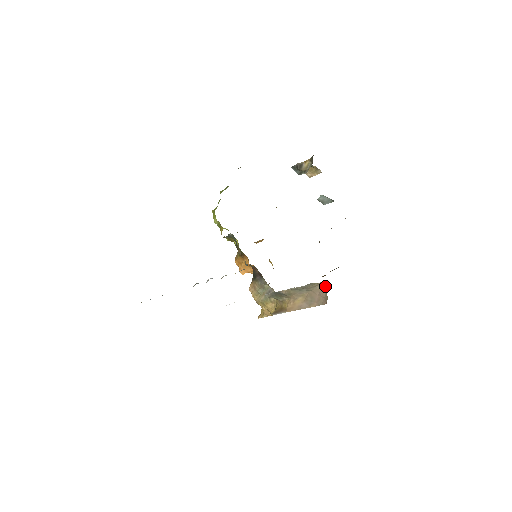
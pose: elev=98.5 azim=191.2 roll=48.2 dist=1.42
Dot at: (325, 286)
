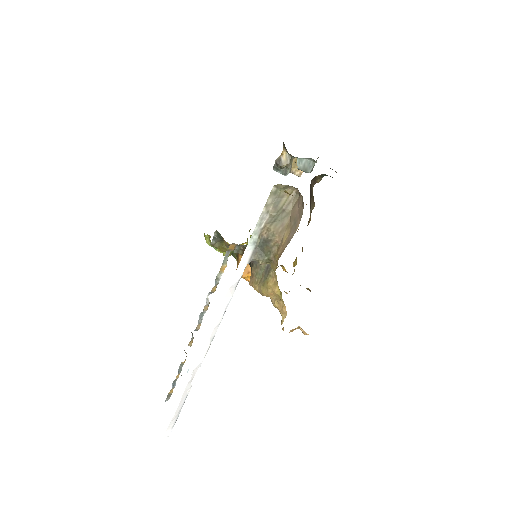
Dot at: (298, 190)
